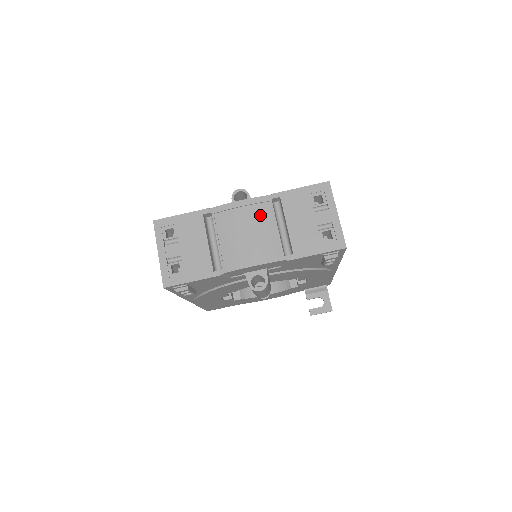
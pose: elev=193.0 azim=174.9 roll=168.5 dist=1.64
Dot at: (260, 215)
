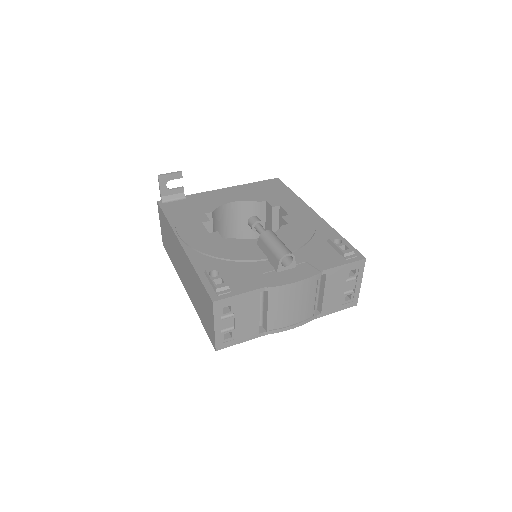
Dot at: (308, 291)
